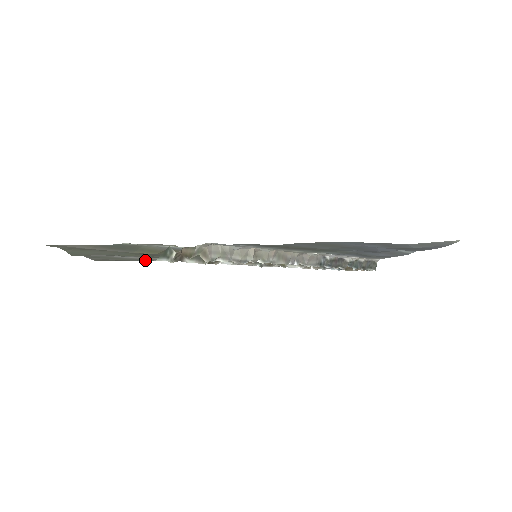
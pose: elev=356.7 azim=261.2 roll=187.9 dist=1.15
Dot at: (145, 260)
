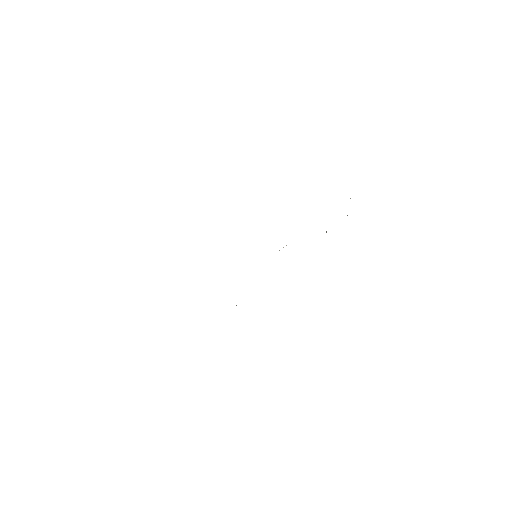
Dot at: occluded
